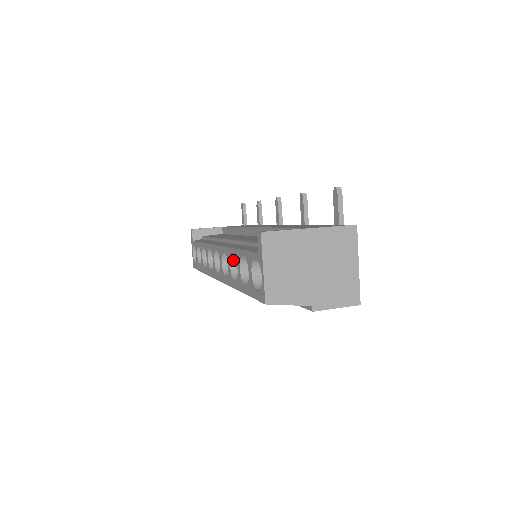
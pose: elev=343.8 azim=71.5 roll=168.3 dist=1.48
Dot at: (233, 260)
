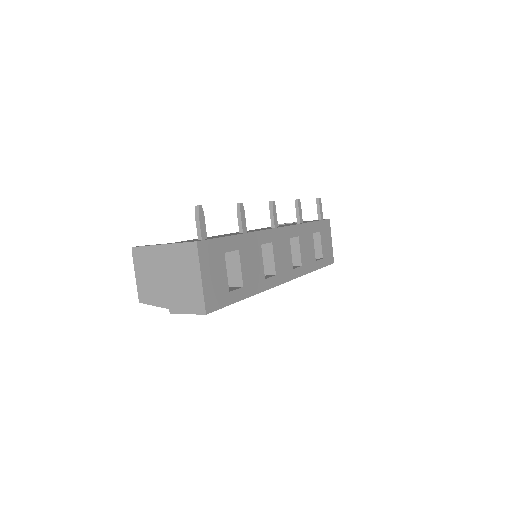
Dot at: occluded
